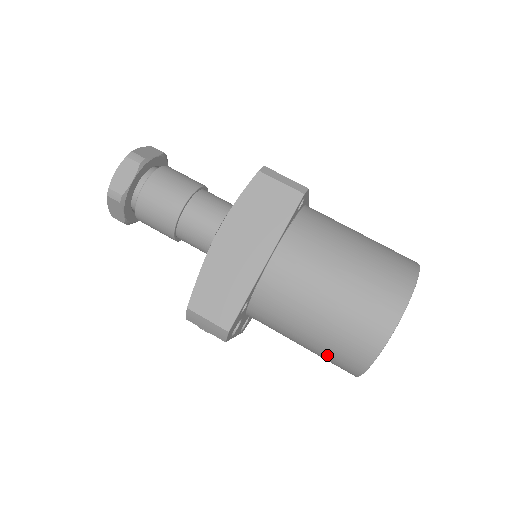
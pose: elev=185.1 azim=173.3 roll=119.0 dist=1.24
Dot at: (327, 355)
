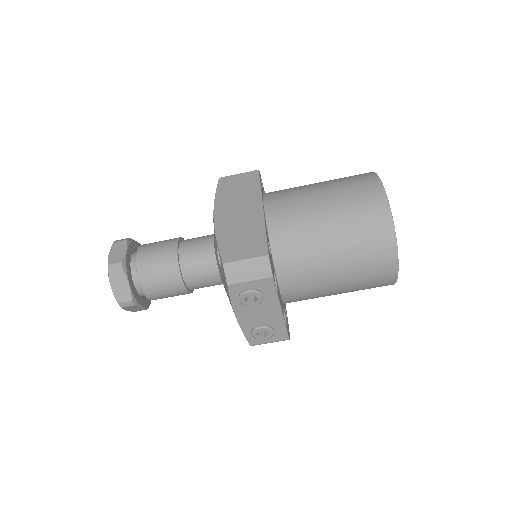
Dot at: (360, 251)
